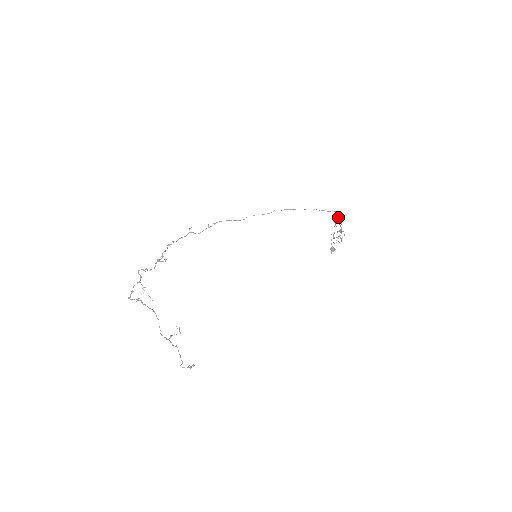
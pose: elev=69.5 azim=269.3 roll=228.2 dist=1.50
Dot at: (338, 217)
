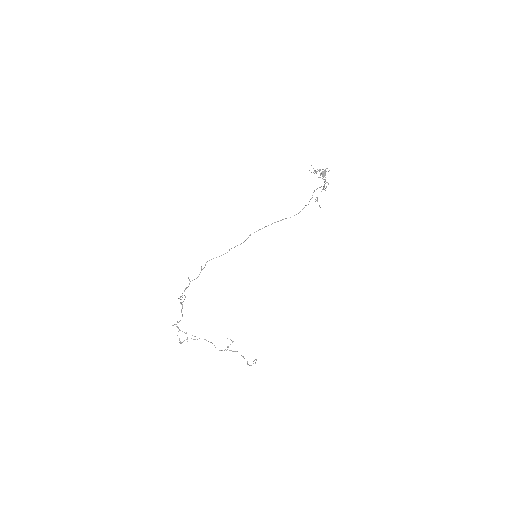
Dot at: occluded
